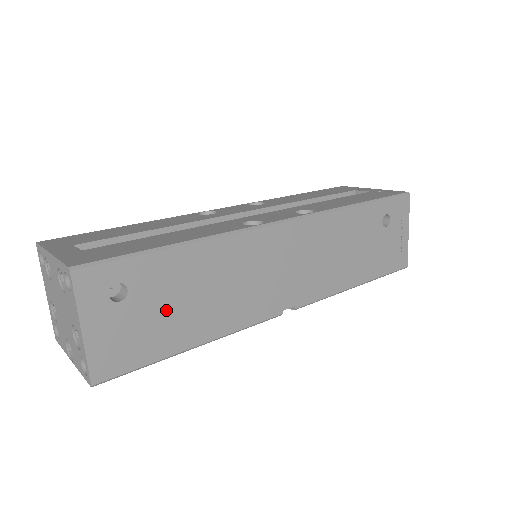
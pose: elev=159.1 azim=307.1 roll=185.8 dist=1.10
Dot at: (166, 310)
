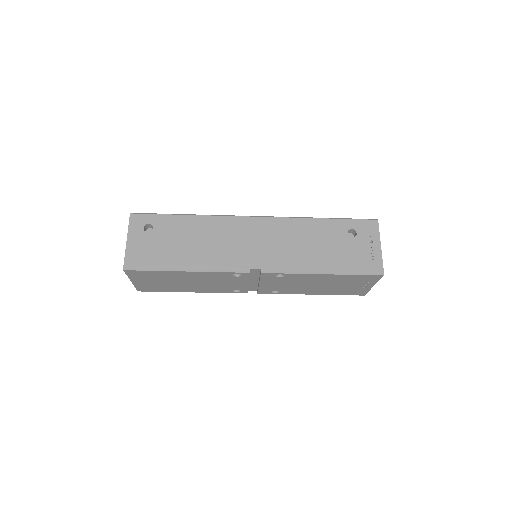
Dot at: (171, 244)
